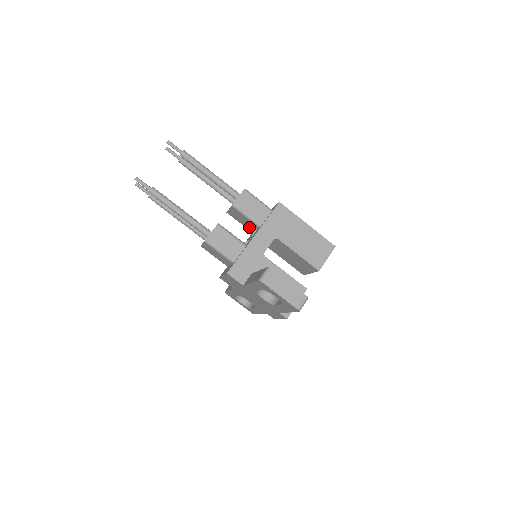
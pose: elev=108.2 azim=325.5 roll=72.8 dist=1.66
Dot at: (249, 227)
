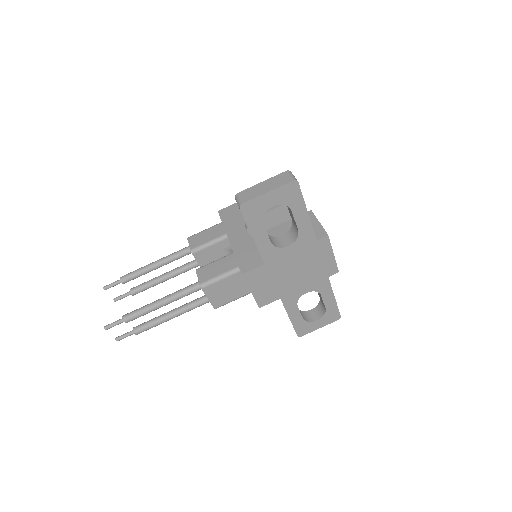
Dot at: occluded
